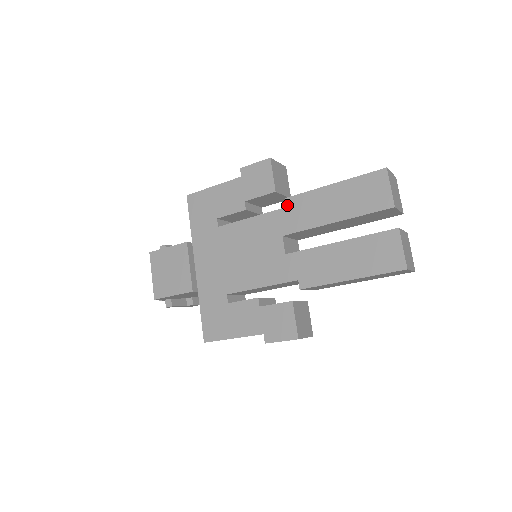
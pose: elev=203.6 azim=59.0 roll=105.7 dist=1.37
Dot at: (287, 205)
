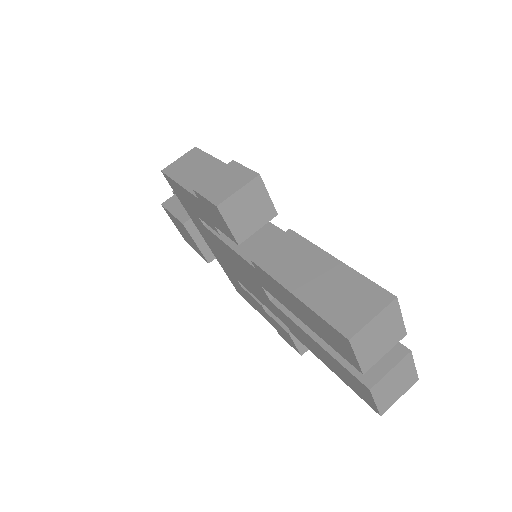
Dot at: (255, 268)
